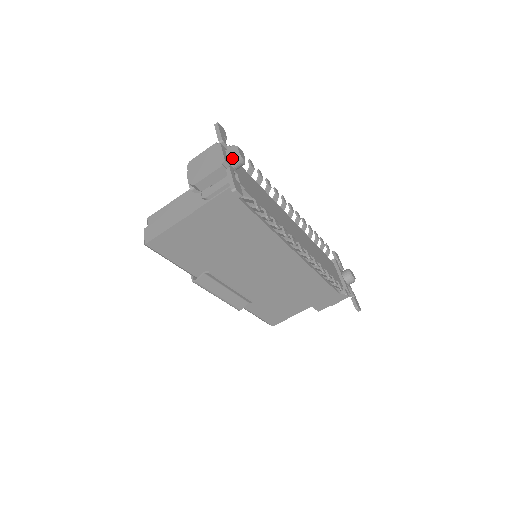
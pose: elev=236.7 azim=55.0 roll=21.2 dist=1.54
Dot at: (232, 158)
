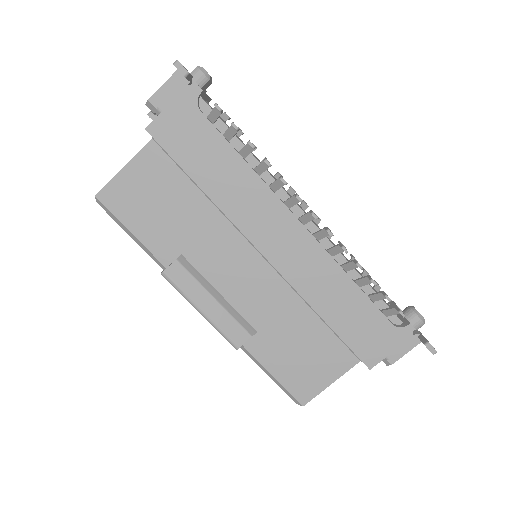
Dot at: (193, 70)
